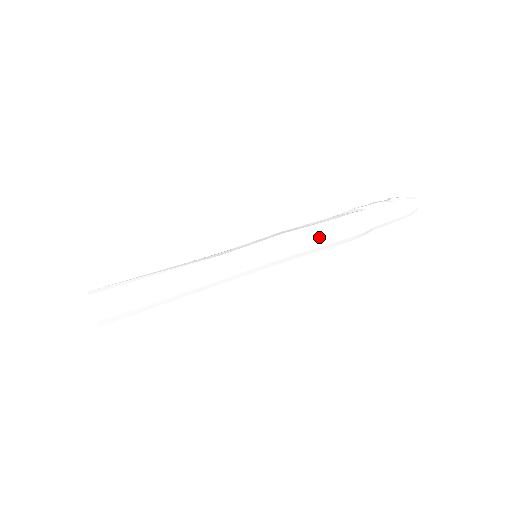
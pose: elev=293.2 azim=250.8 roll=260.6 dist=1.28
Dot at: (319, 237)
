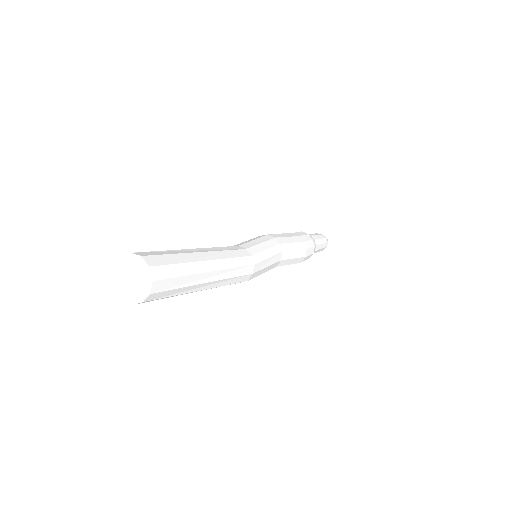
Dot at: occluded
